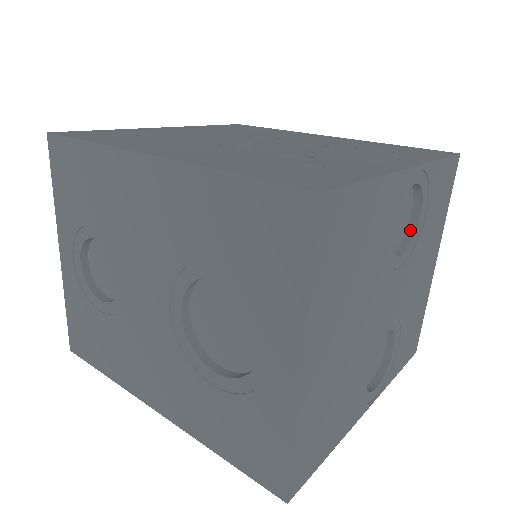
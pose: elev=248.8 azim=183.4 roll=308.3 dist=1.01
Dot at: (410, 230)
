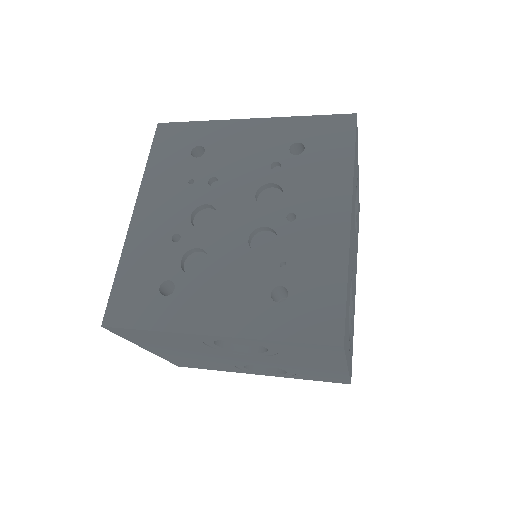
Dot at: occluded
